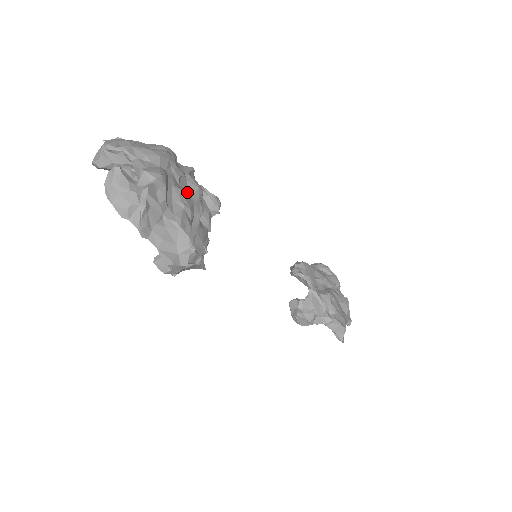
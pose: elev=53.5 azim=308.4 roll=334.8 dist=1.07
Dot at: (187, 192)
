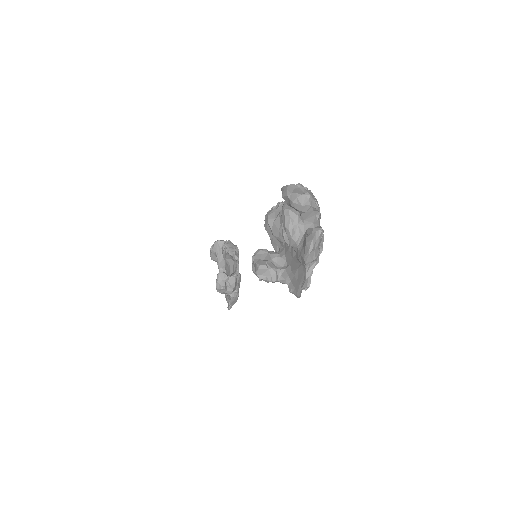
Dot at: occluded
